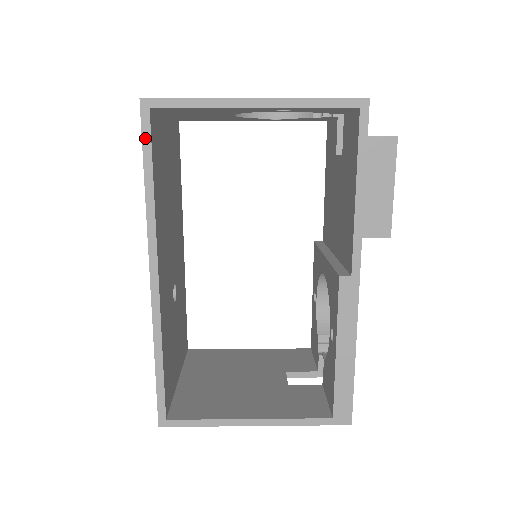
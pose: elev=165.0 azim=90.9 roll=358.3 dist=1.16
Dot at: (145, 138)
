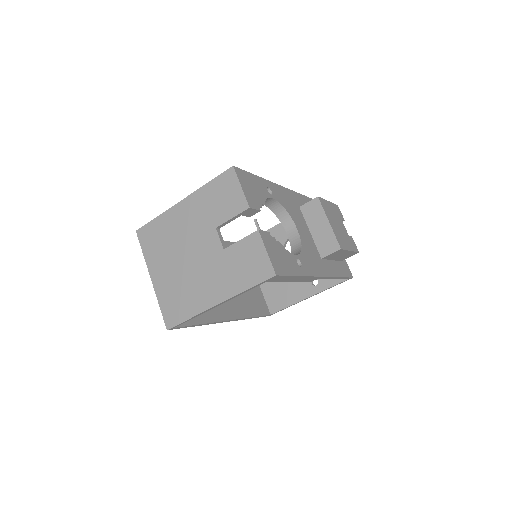
Dot at: occluded
